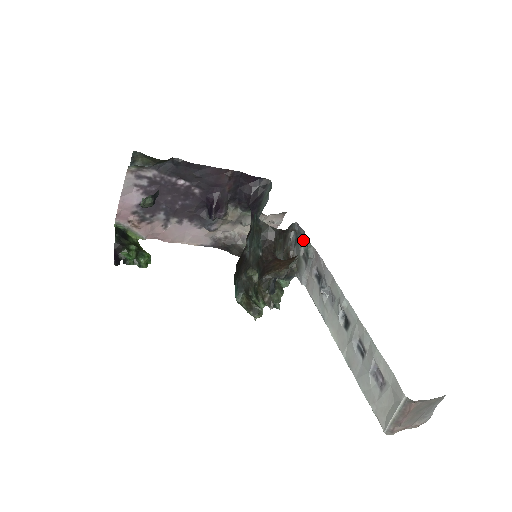
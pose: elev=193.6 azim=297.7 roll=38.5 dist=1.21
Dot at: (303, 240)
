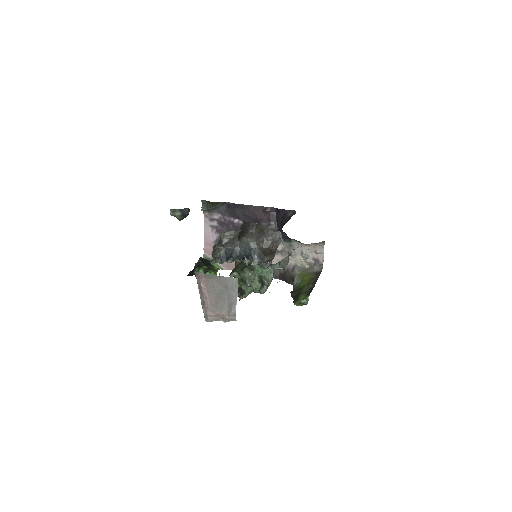
Dot at: occluded
